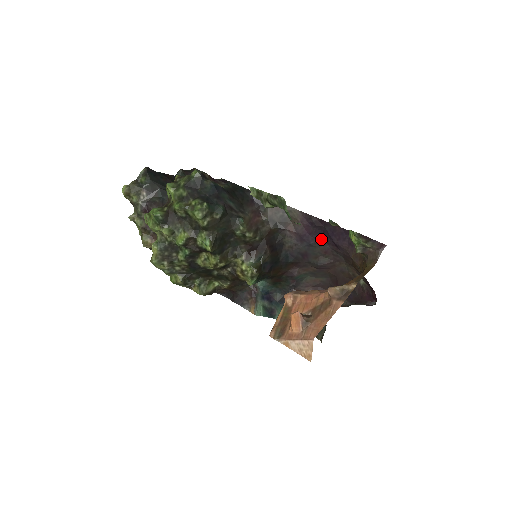
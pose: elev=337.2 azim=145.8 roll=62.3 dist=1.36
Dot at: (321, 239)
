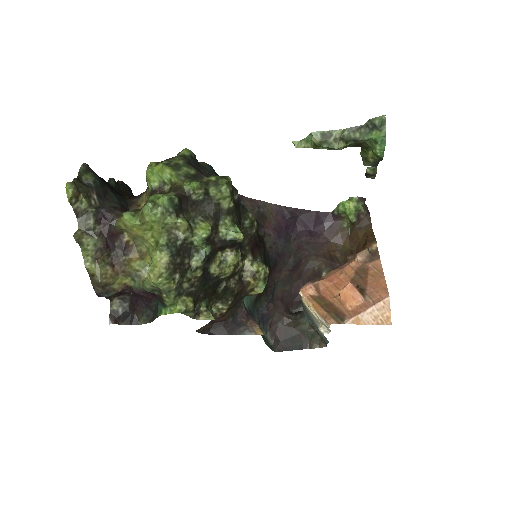
Dot at: (295, 232)
